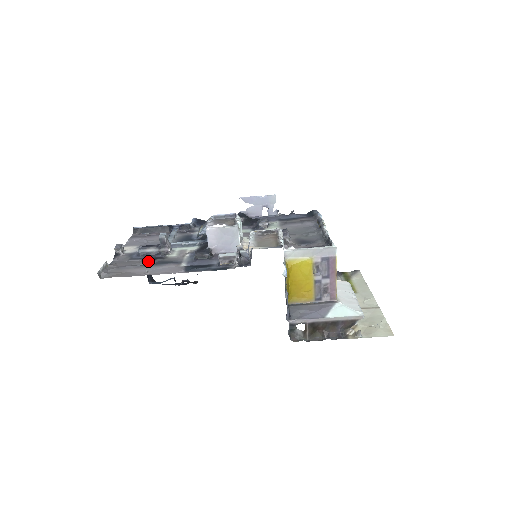
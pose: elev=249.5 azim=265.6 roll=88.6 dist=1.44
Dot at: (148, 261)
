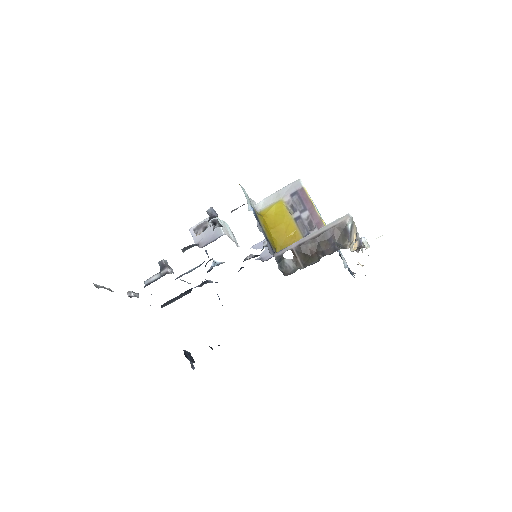
Dot at: occluded
